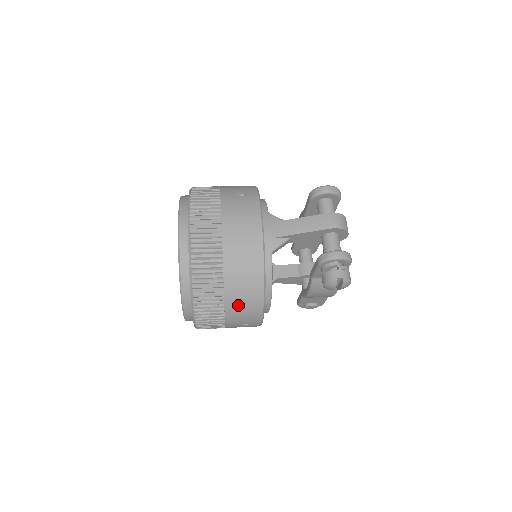
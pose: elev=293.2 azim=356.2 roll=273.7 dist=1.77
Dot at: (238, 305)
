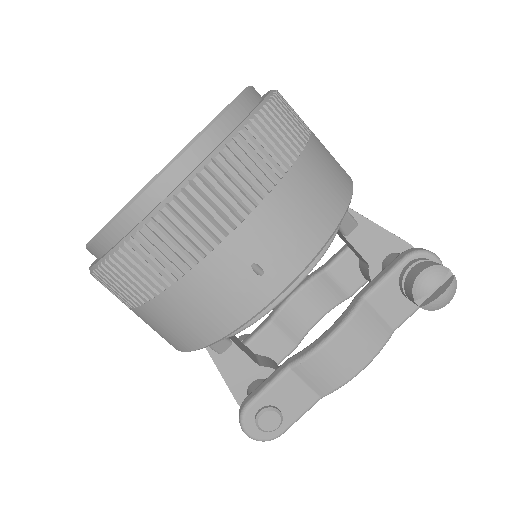
Dot at: (299, 199)
